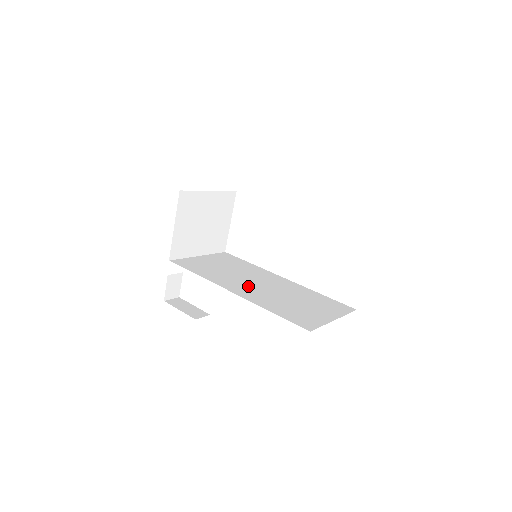
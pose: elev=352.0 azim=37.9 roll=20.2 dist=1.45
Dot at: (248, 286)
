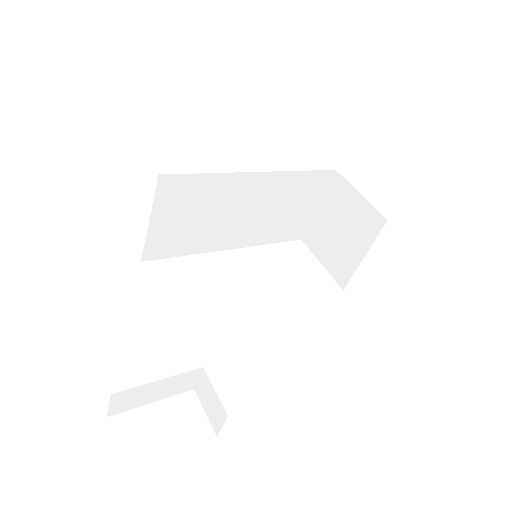
Dot at: occluded
